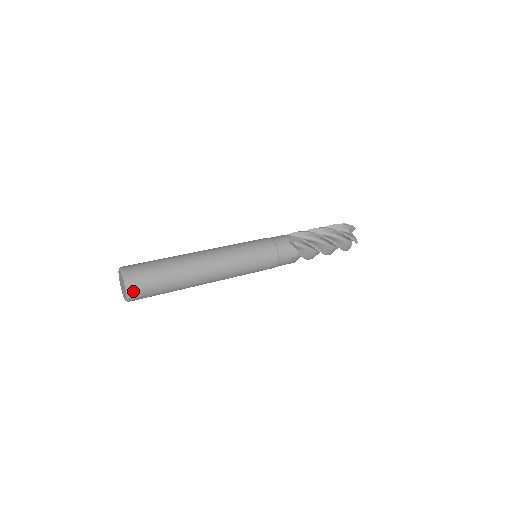
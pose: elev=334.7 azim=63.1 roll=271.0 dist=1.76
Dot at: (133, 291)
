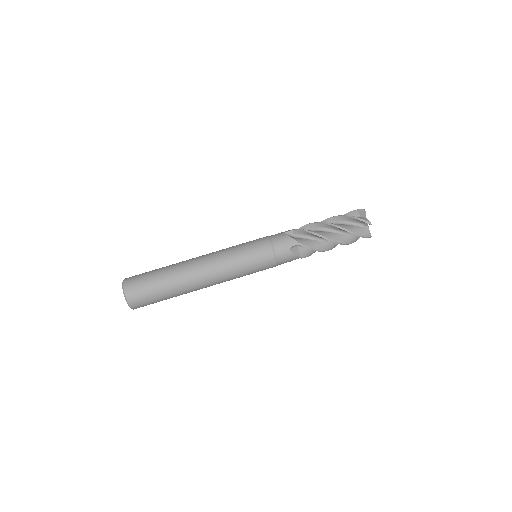
Dot at: (136, 307)
